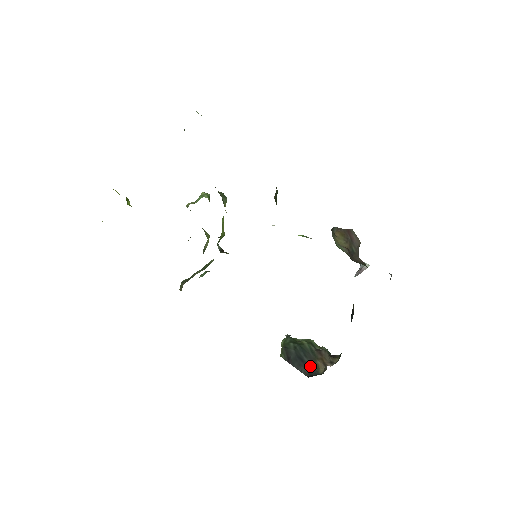
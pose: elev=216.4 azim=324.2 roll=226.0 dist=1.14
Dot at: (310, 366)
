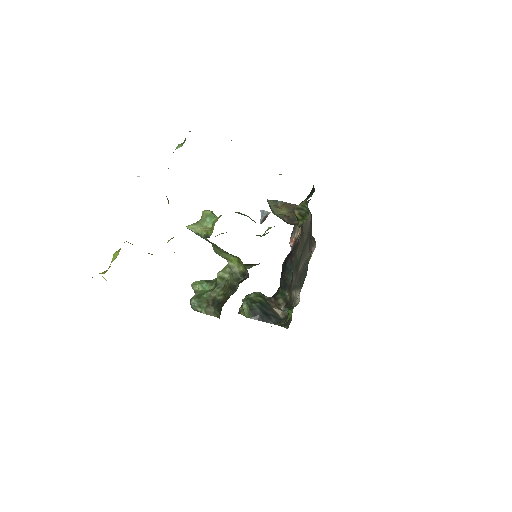
Dot at: (274, 316)
